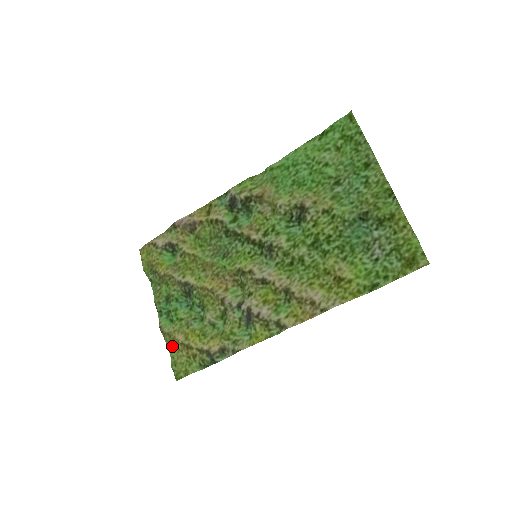
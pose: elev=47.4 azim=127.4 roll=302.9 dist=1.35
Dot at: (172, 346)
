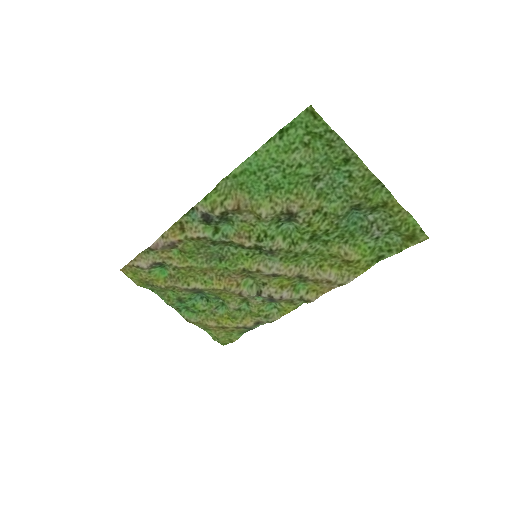
Dot at: (206, 328)
